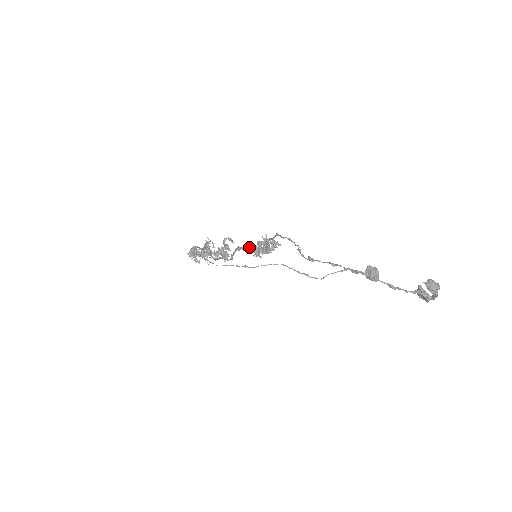
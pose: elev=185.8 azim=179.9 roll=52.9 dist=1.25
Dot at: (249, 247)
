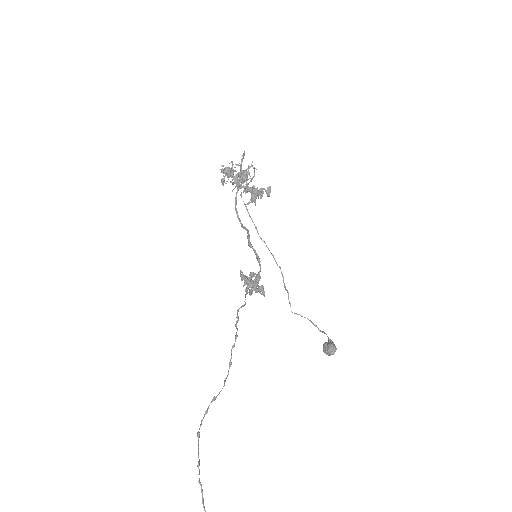
Dot at: (254, 250)
